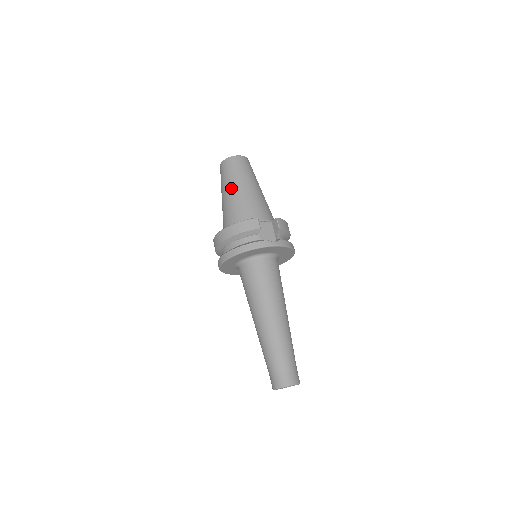
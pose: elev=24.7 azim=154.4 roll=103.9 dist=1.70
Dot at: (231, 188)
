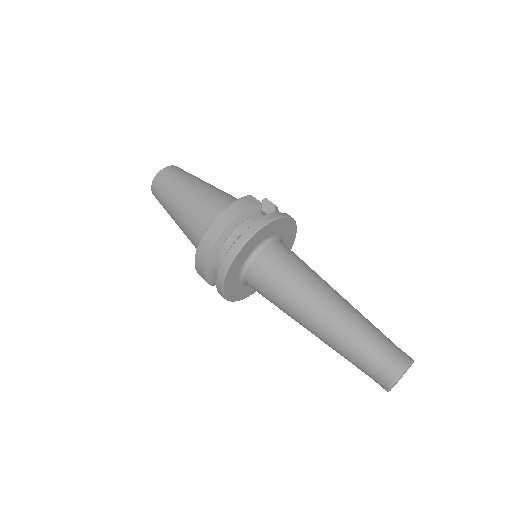
Dot at: (188, 190)
